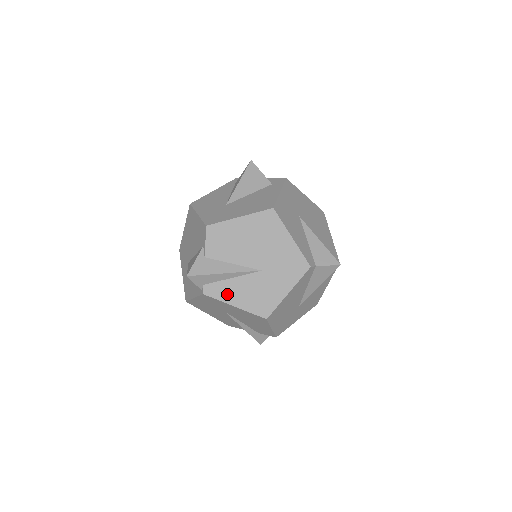
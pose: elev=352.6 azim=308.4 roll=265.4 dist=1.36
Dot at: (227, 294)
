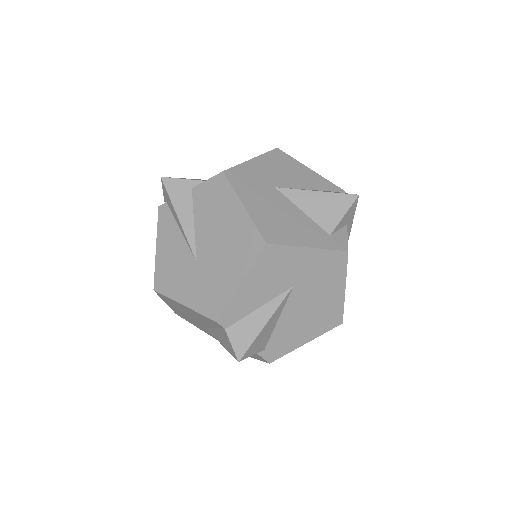
Dot at: (165, 233)
